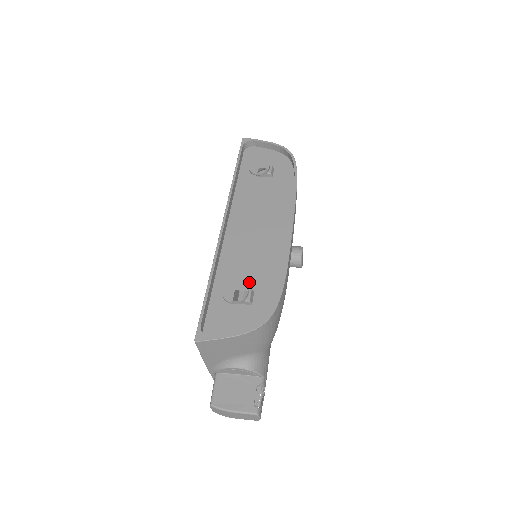
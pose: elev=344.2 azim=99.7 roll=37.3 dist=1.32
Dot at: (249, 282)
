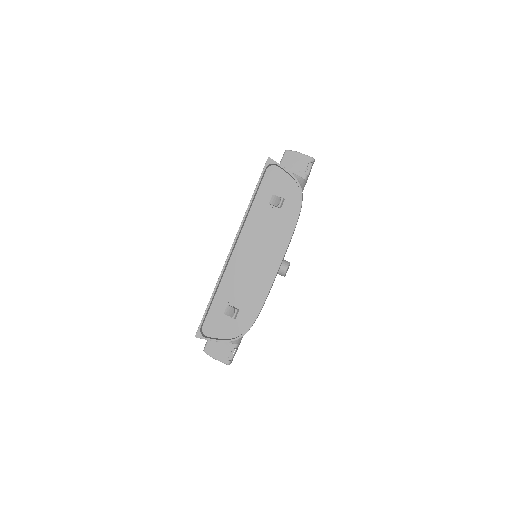
Dot at: (238, 301)
